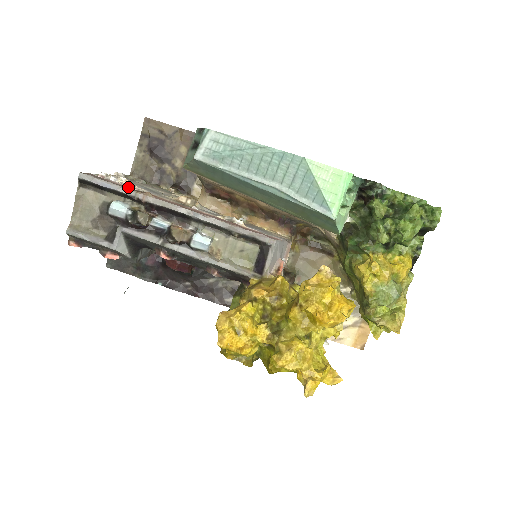
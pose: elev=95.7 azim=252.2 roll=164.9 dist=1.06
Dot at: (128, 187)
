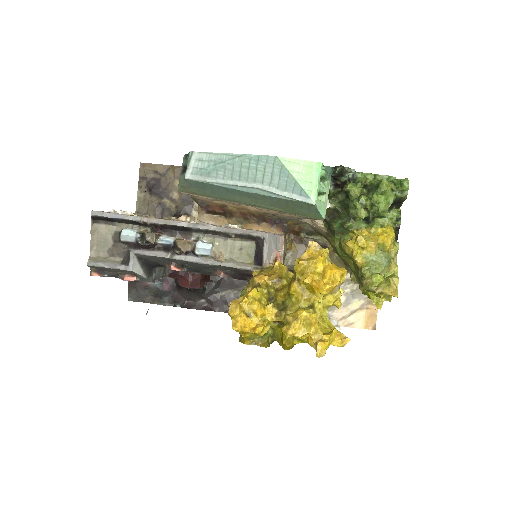
Dot at: occluded
